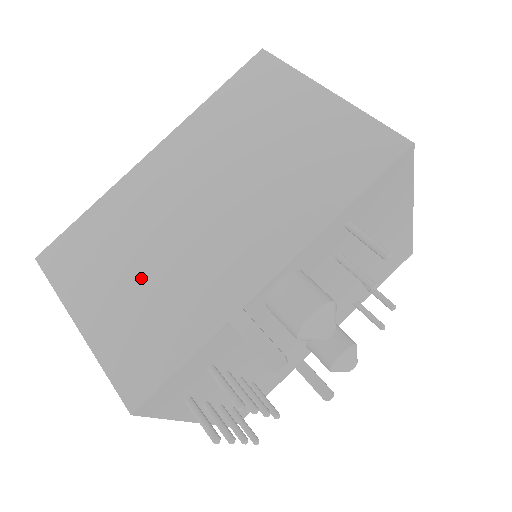
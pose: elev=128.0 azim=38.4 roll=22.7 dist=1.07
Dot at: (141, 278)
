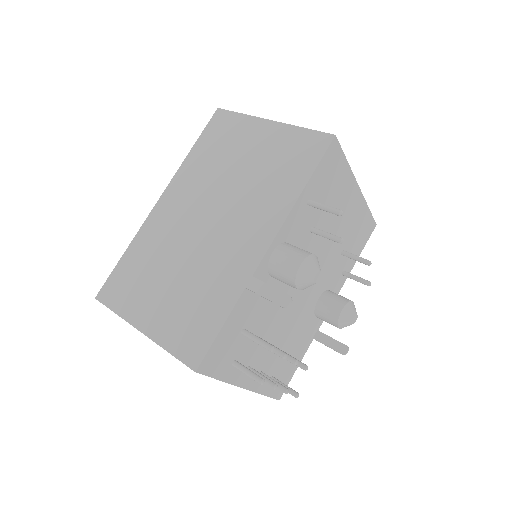
Dot at: (176, 283)
